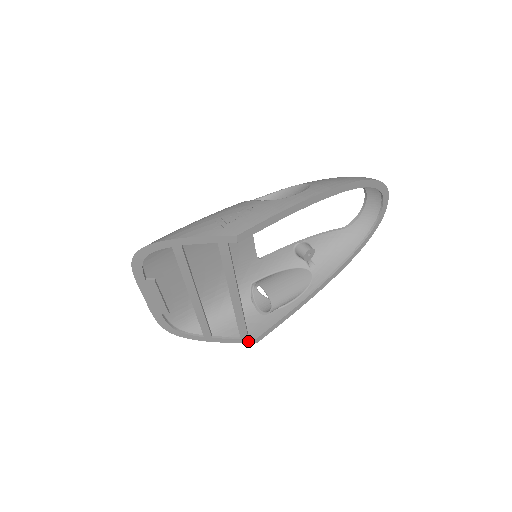
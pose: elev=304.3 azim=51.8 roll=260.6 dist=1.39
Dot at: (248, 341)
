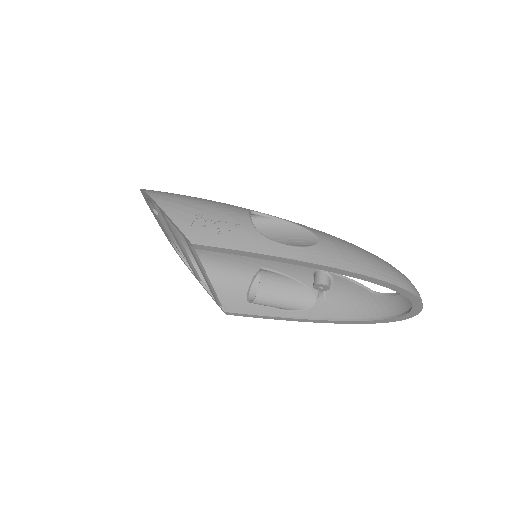
Dot at: (220, 307)
